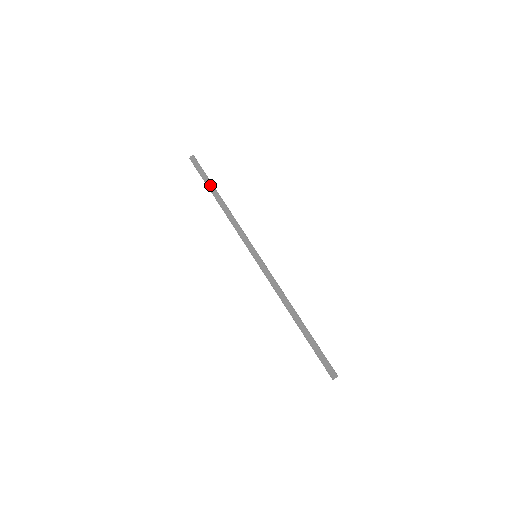
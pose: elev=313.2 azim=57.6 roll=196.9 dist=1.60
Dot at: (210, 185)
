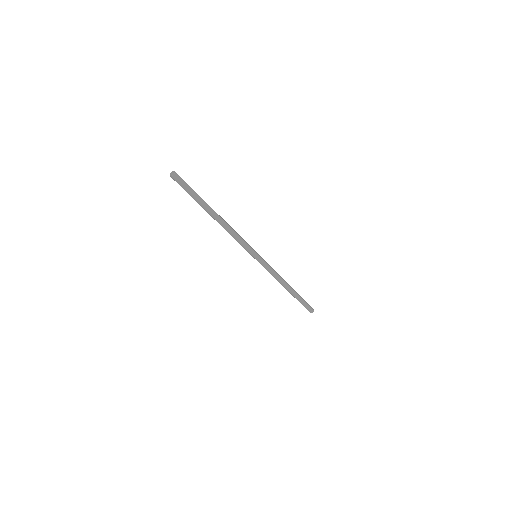
Dot at: (203, 206)
